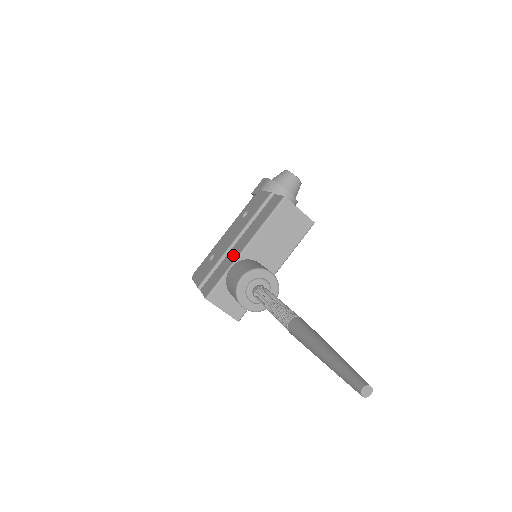
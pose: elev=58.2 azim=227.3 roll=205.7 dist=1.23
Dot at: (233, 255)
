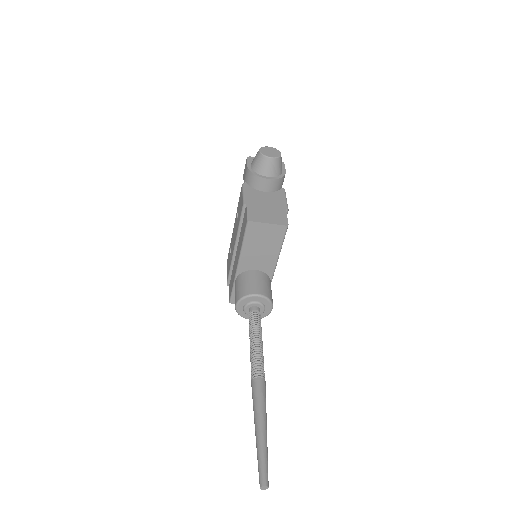
Dot at: (235, 266)
